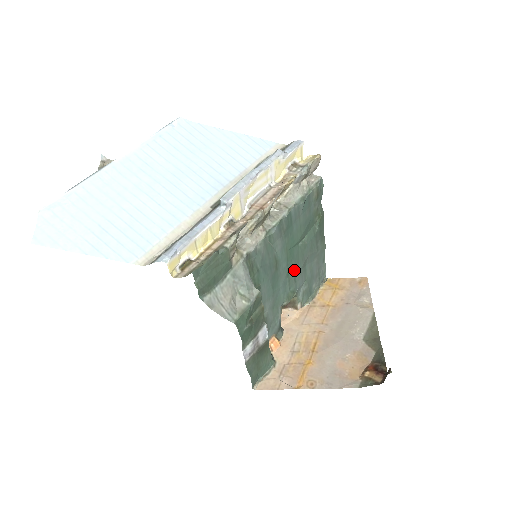
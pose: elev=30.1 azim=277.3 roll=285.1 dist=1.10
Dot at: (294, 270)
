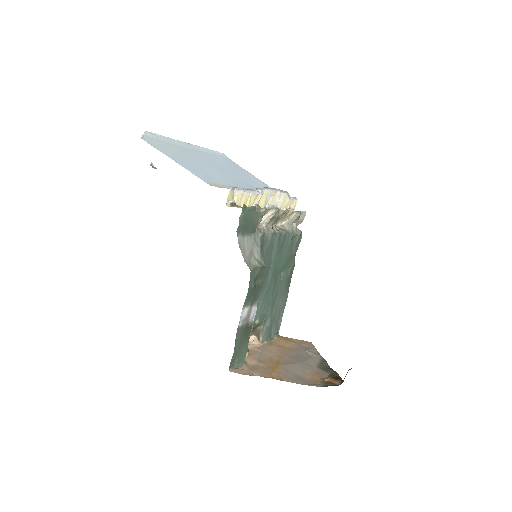
Dot at: (271, 293)
